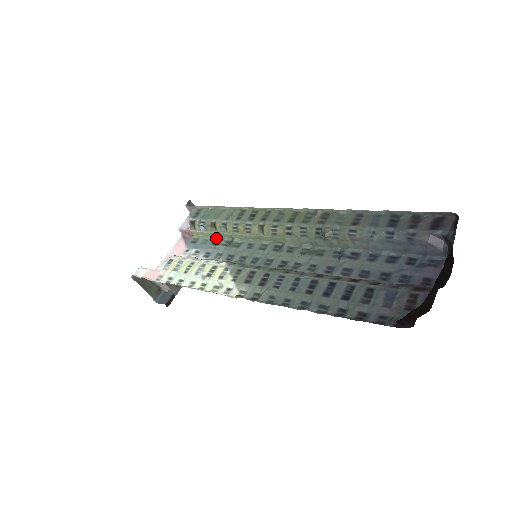
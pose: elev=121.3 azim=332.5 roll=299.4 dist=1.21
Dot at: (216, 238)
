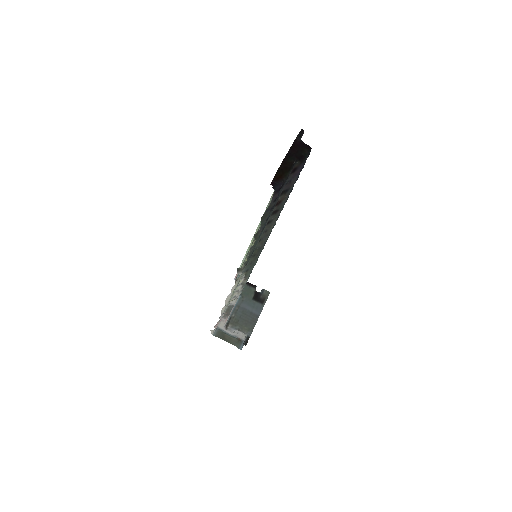
Dot at: occluded
